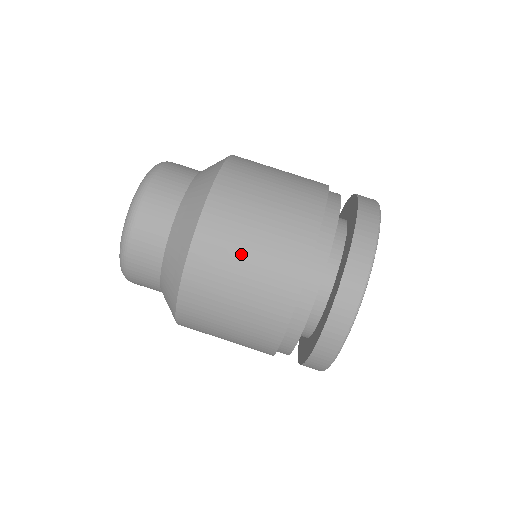
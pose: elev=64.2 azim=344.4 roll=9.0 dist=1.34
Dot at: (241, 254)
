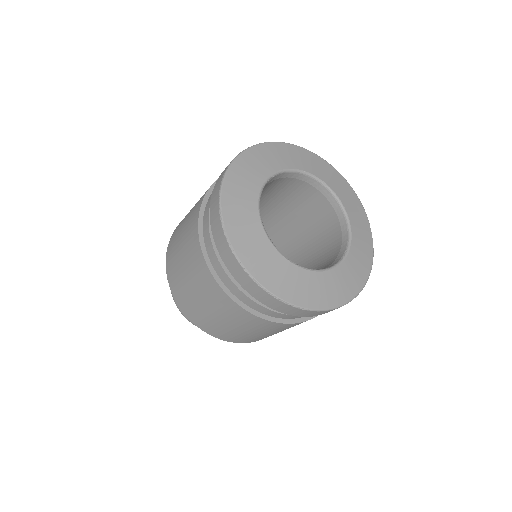
Dot at: (180, 233)
